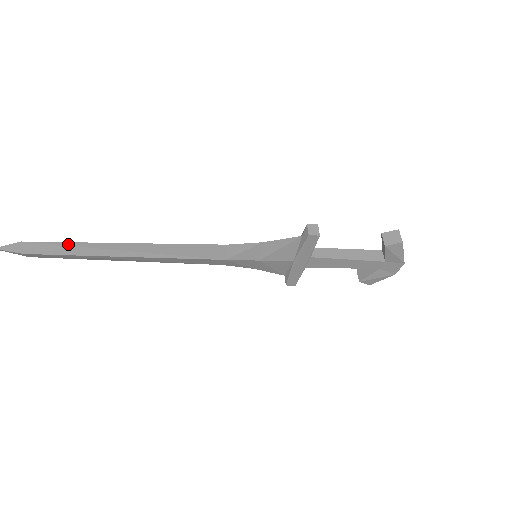
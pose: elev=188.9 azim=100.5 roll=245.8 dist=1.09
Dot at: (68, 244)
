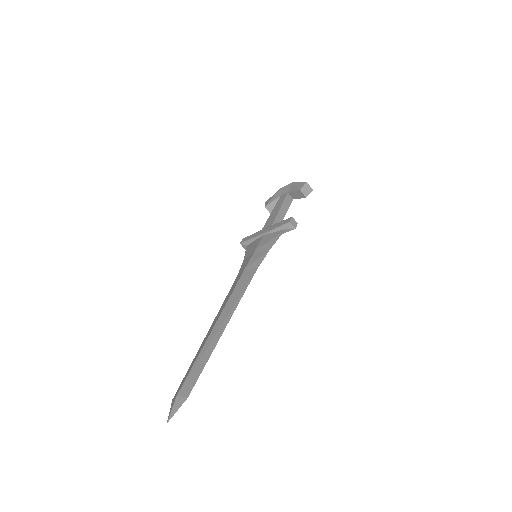
Dot at: occluded
